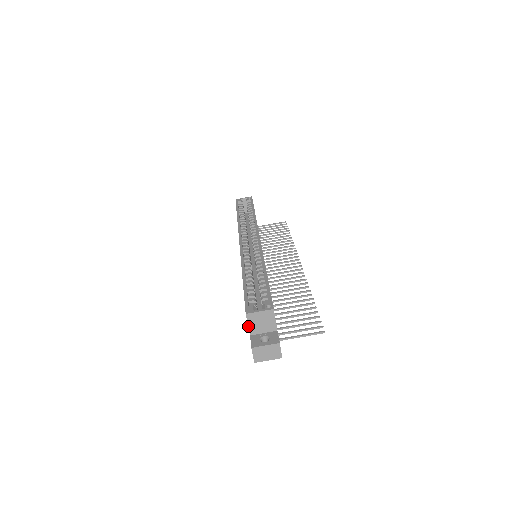
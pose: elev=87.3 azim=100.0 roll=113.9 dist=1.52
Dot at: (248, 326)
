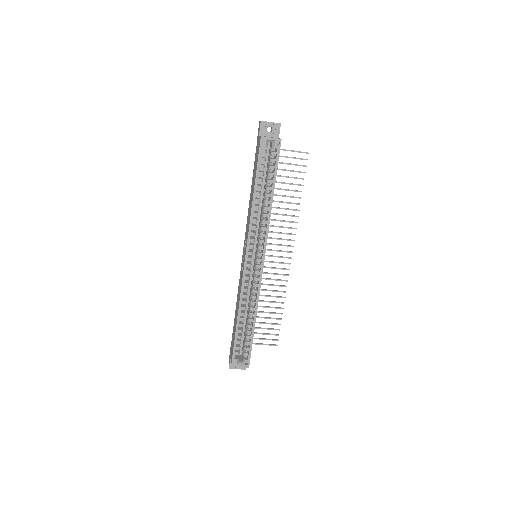
Dot at: occluded
